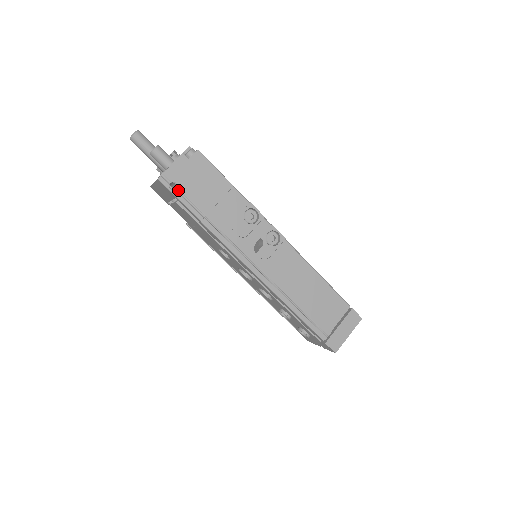
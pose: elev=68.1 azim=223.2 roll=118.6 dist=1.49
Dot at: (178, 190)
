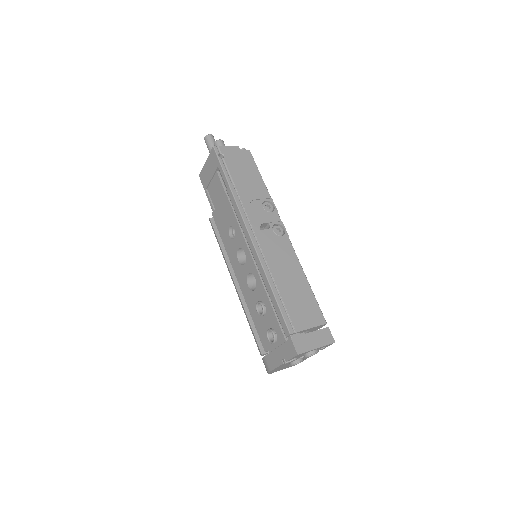
Dot at: (223, 160)
